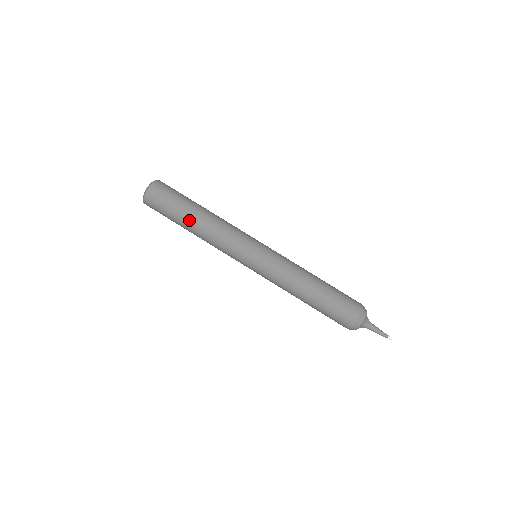
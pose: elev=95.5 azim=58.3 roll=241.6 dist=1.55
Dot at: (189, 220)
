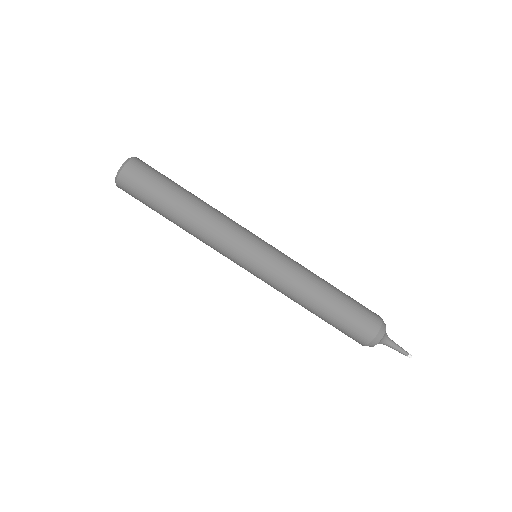
Dot at: (170, 220)
